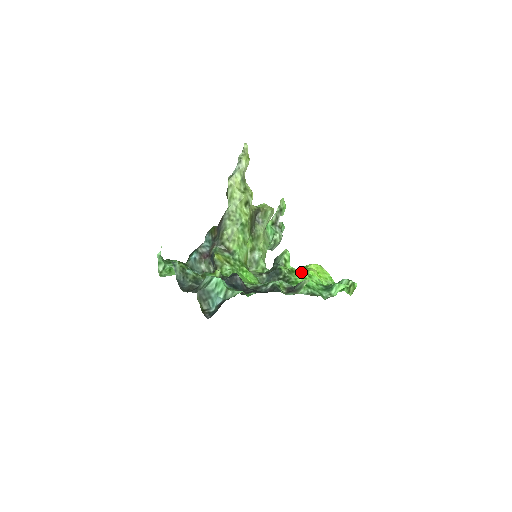
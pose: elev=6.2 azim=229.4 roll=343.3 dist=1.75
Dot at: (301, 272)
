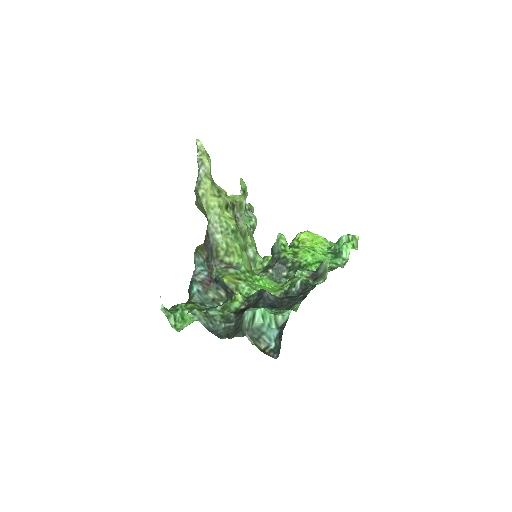
Dot at: (305, 250)
